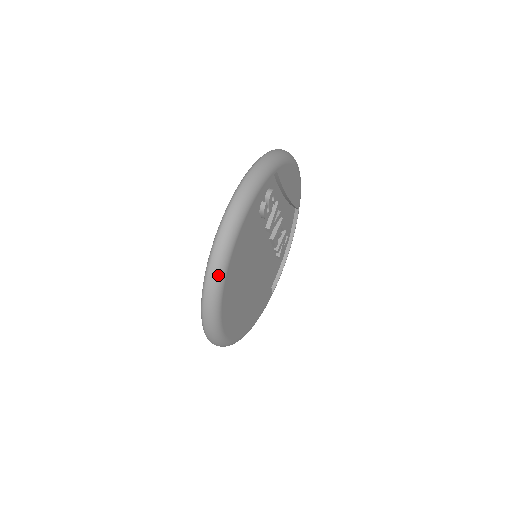
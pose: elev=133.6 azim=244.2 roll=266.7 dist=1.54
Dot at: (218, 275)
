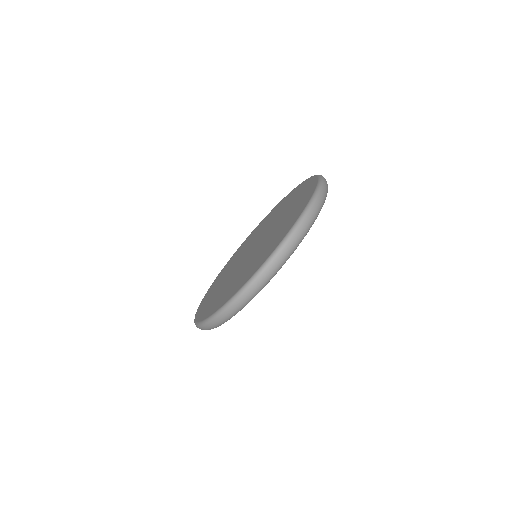
Dot at: (234, 313)
